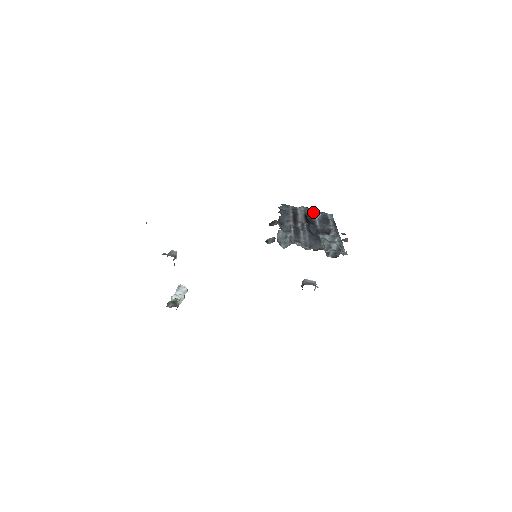
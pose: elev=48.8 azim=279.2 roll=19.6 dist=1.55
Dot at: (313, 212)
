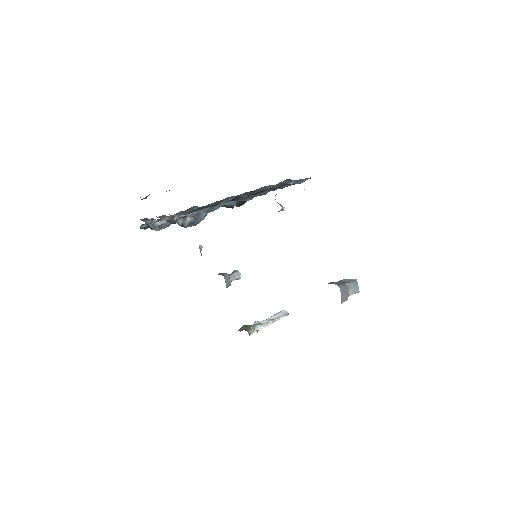
Dot at: (288, 182)
